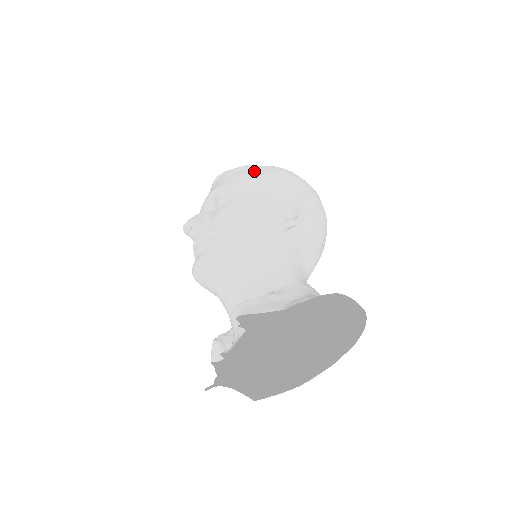
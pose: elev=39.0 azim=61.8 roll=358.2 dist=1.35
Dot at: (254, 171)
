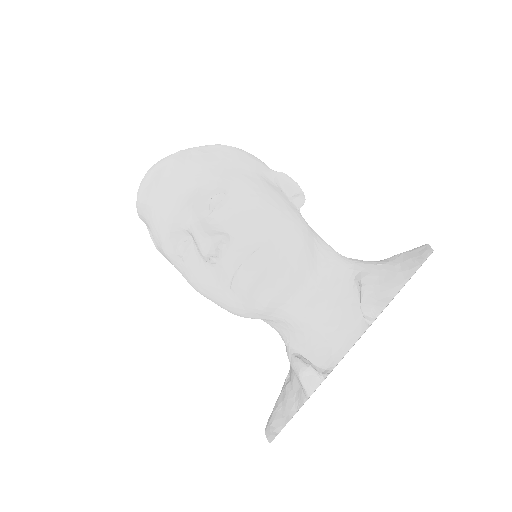
Dot at: (208, 154)
